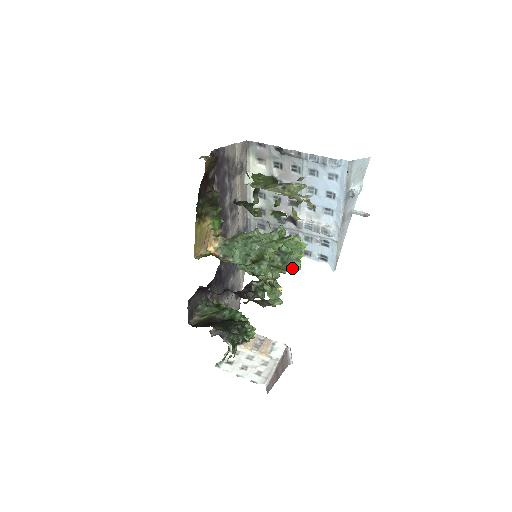
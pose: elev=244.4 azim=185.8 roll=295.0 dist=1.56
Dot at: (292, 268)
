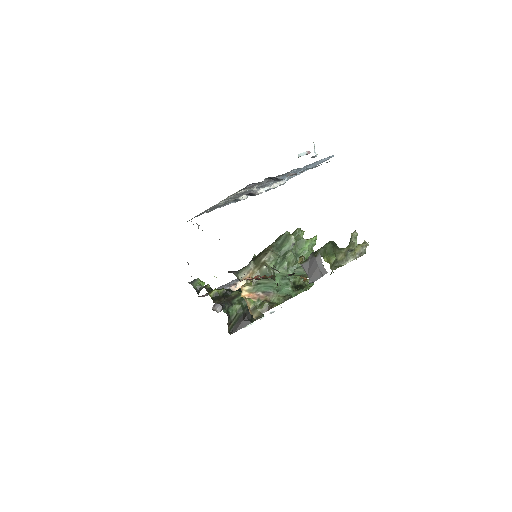
Dot at: occluded
